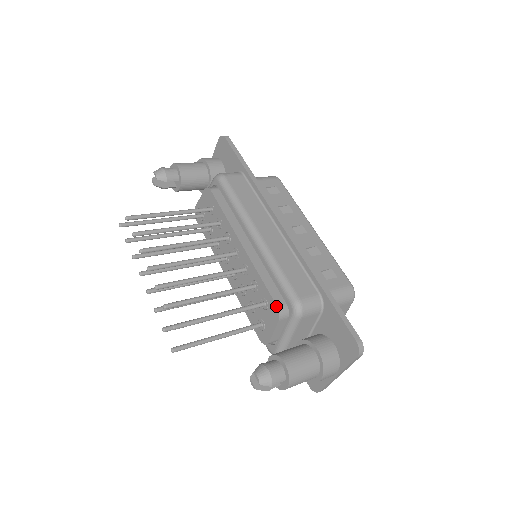
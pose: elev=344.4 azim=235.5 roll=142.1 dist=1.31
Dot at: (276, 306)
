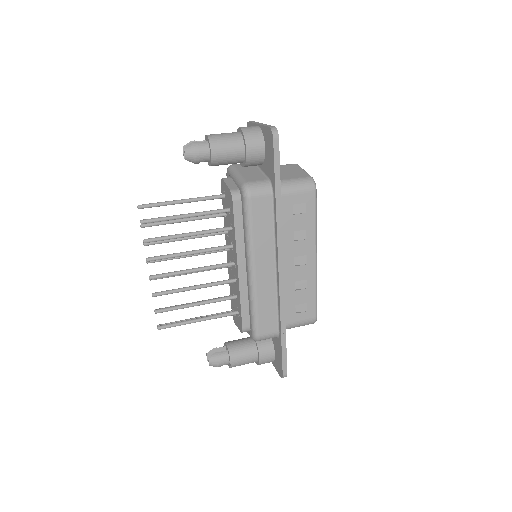
Dot at: (242, 327)
